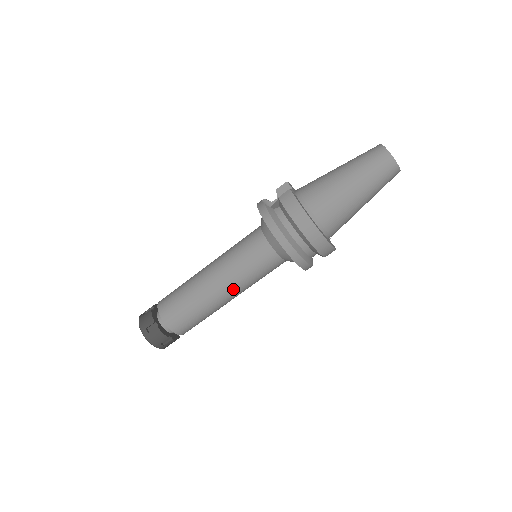
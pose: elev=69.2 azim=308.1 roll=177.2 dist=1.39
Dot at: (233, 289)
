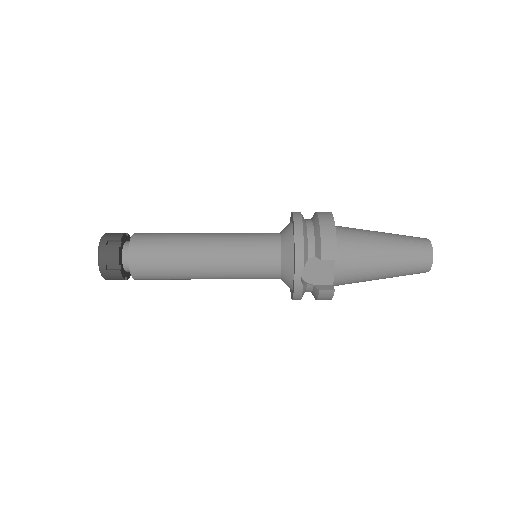
Dot at: occluded
